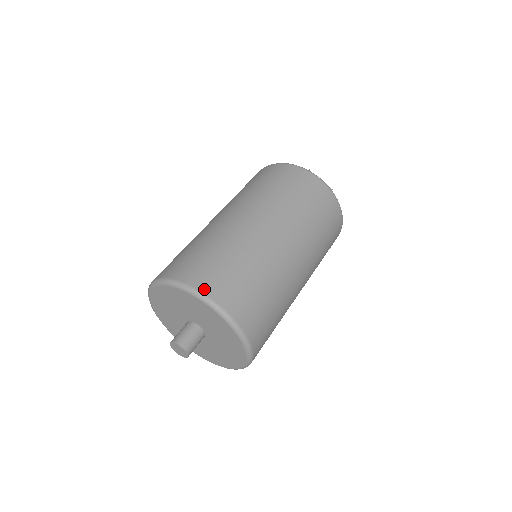
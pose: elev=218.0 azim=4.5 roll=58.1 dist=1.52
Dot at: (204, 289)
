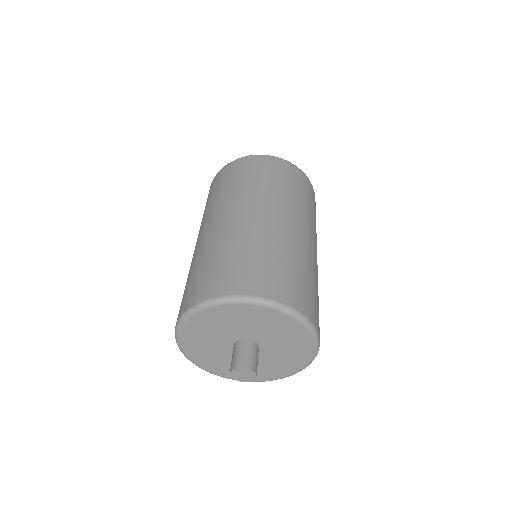
Dot at: (203, 297)
